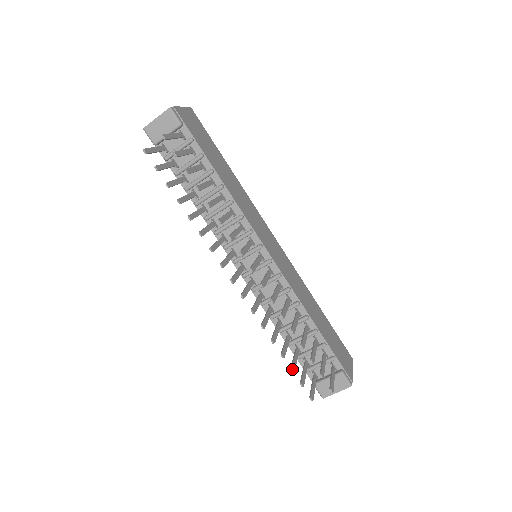
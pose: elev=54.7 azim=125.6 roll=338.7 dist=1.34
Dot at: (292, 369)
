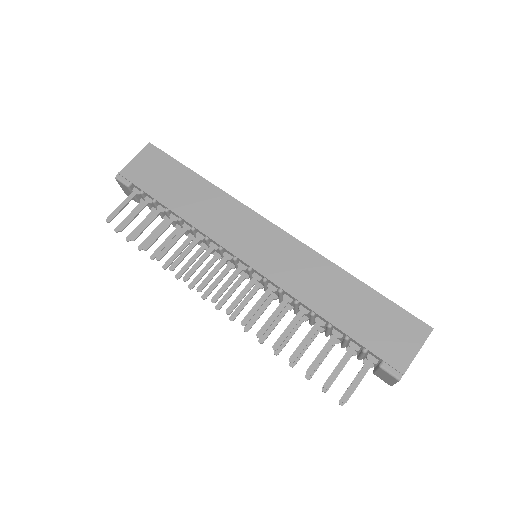
Dot at: (307, 376)
